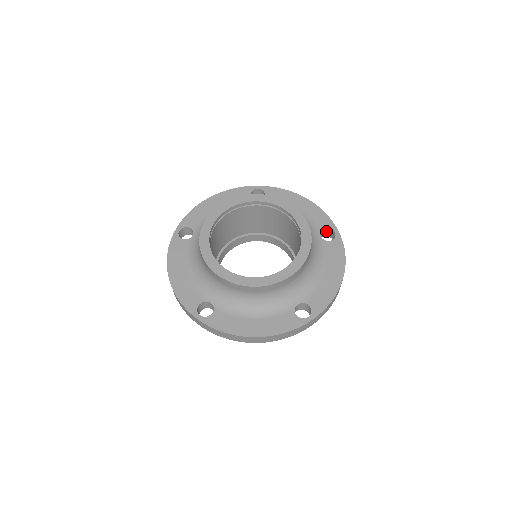
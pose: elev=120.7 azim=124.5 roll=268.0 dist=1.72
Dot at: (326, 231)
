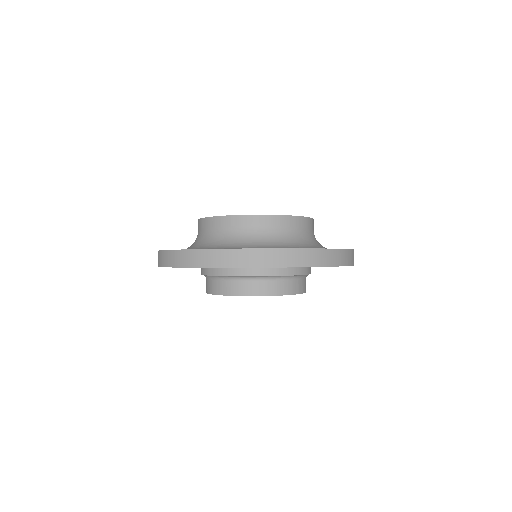
Dot at: occluded
